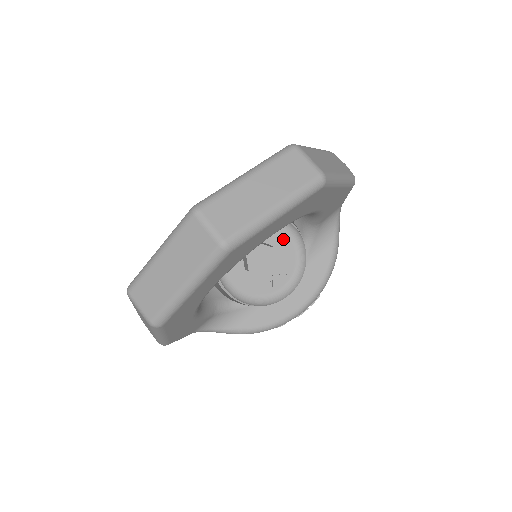
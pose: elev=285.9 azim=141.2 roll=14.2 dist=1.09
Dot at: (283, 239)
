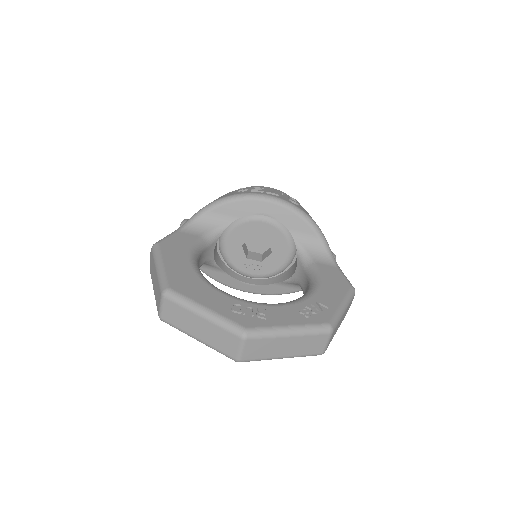
Dot at: (282, 256)
